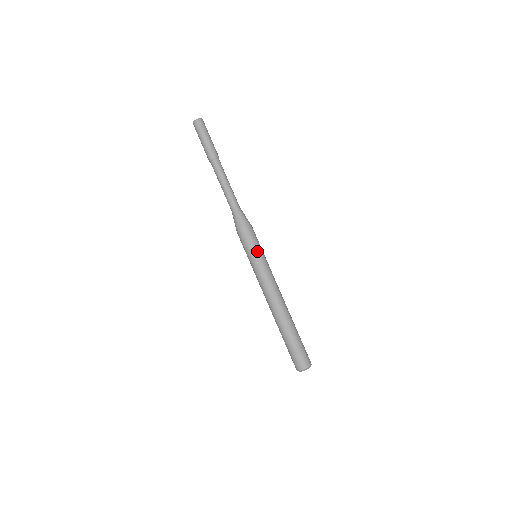
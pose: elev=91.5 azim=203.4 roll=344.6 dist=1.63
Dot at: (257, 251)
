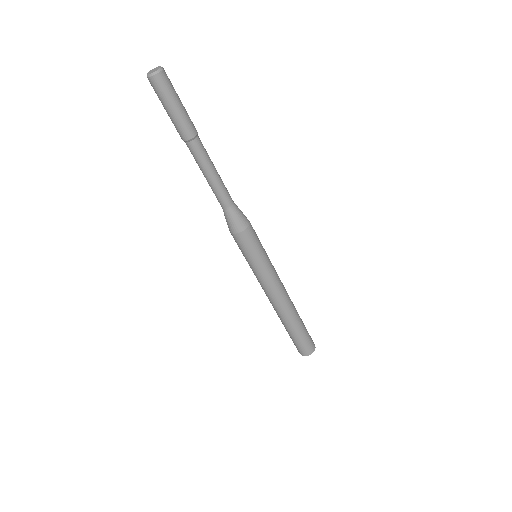
Dot at: (262, 254)
